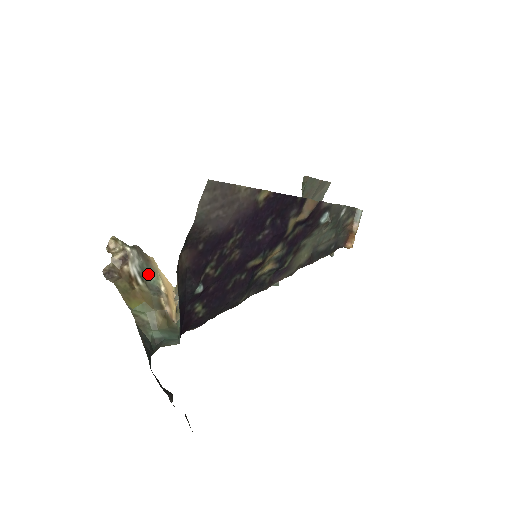
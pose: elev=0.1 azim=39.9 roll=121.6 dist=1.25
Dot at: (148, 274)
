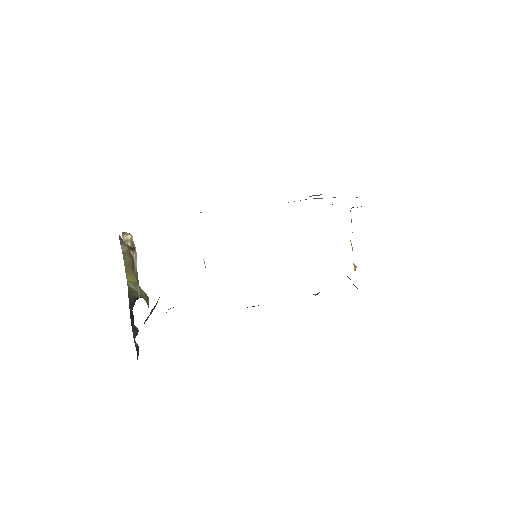
Dot at: (138, 284)
